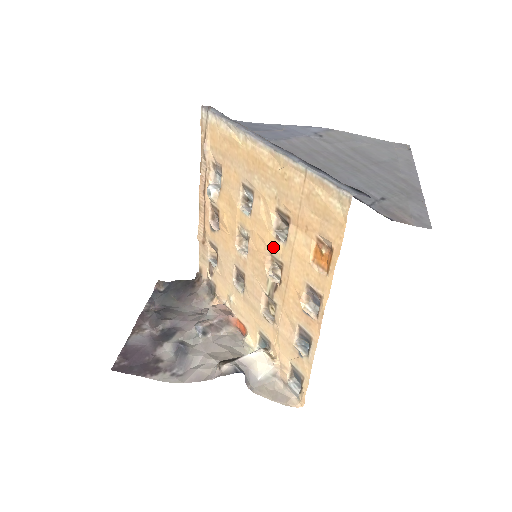
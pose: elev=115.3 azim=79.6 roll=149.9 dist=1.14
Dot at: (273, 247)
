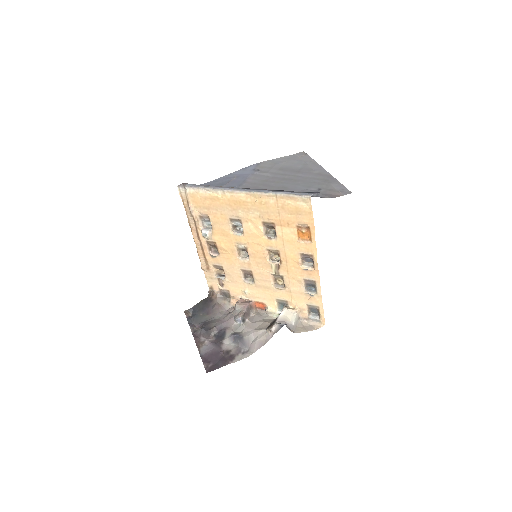
Dot at: (268, 245)
